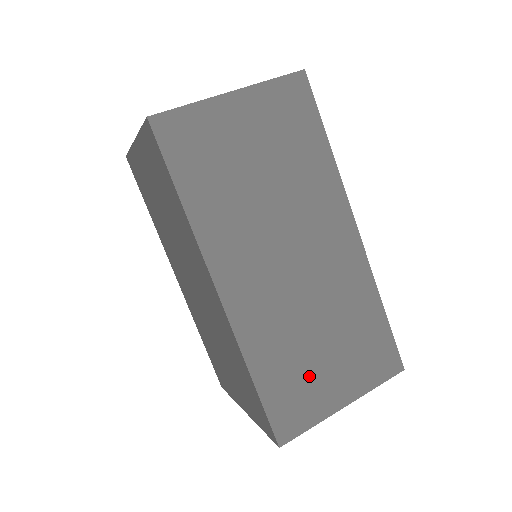
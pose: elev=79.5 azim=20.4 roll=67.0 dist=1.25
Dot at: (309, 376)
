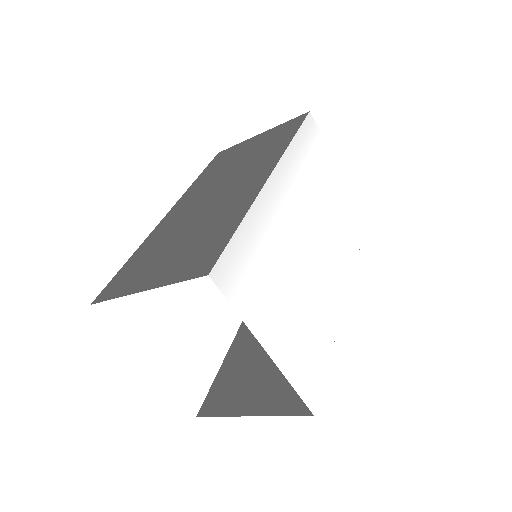
Dot at: (151, 262)
